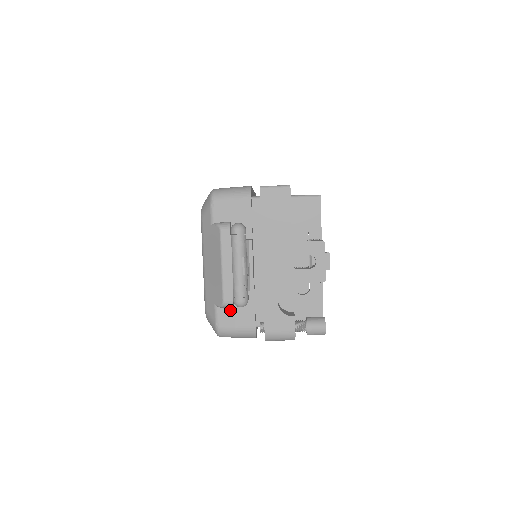
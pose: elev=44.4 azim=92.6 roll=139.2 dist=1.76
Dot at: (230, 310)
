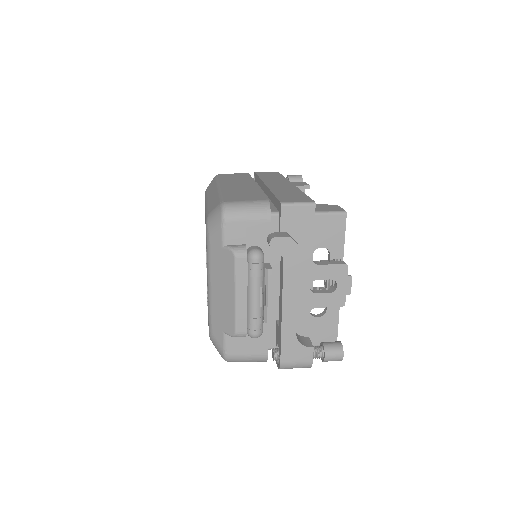
Dot at: (241, 338)
